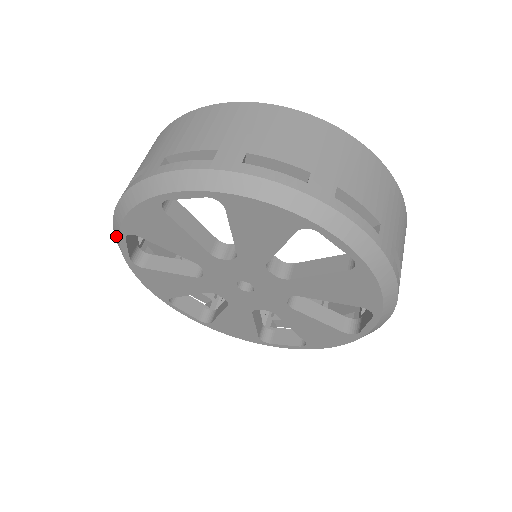
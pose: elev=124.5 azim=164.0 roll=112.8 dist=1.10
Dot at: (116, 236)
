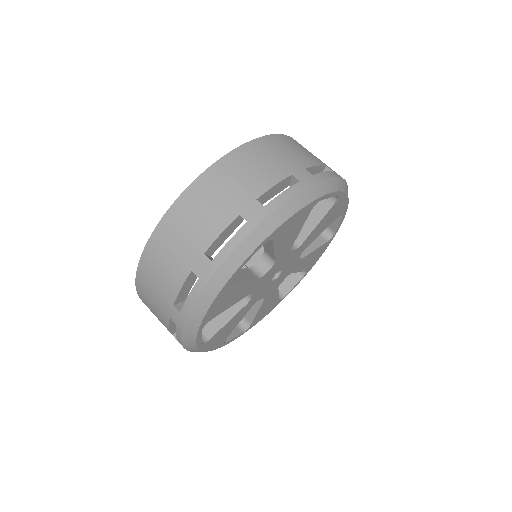
Dot at: occluded
